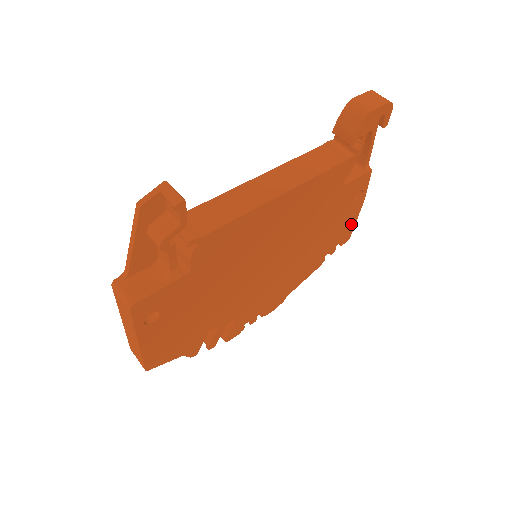
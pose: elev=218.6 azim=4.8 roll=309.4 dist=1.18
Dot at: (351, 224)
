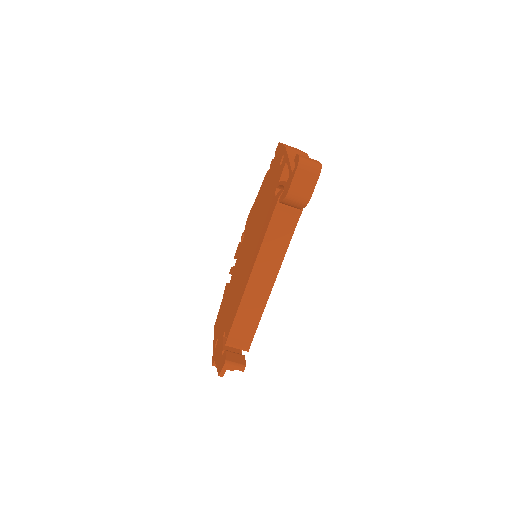
Dot at: occluded
